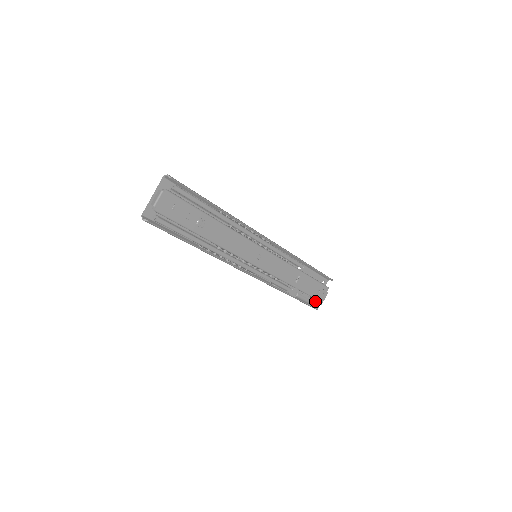
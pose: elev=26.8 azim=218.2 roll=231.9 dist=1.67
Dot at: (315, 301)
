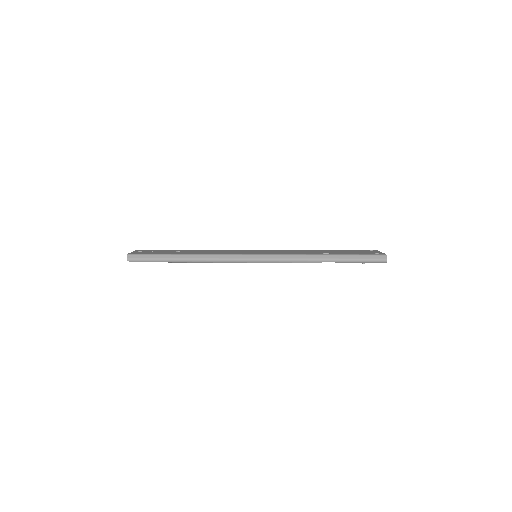
Dot at: occluded
